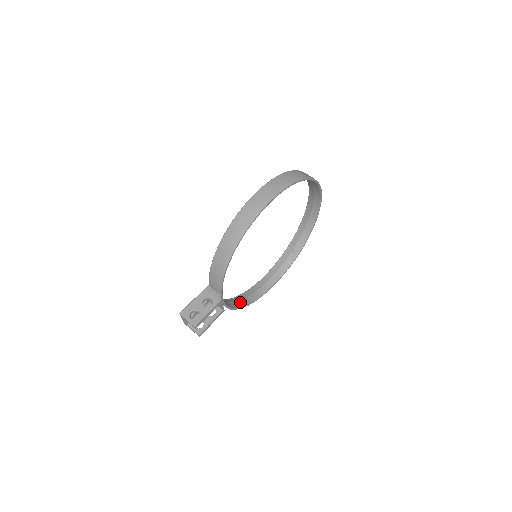
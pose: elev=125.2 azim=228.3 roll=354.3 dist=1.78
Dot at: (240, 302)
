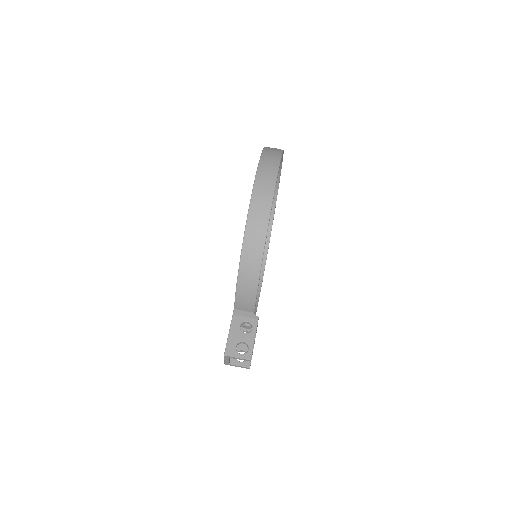
Dot at: occluded
